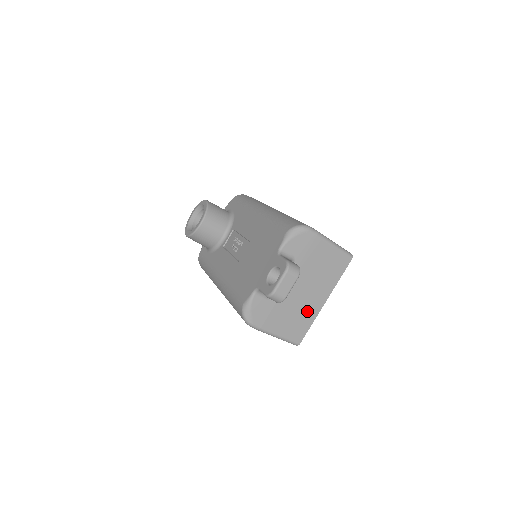
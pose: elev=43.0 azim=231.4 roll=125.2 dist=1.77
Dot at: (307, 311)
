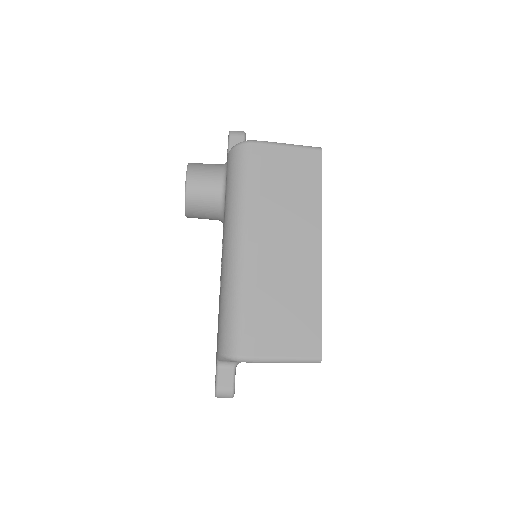
Dot at: occluded
